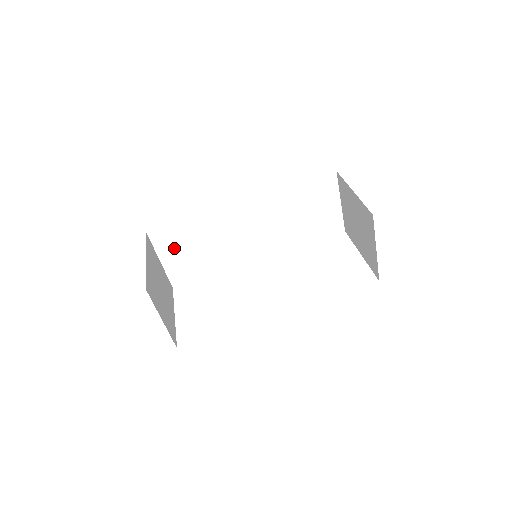
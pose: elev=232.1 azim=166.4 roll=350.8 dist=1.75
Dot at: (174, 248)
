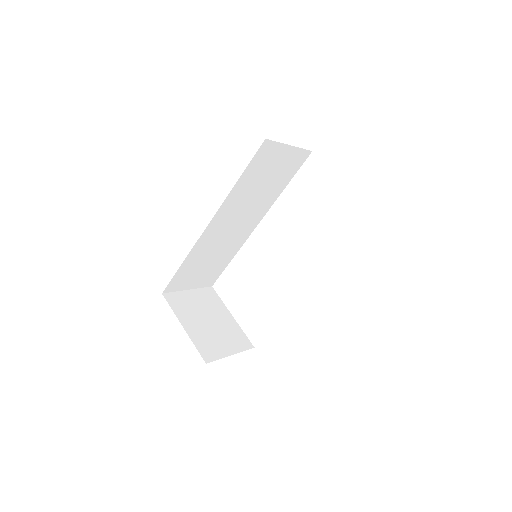
Dot at: (190, 279)
